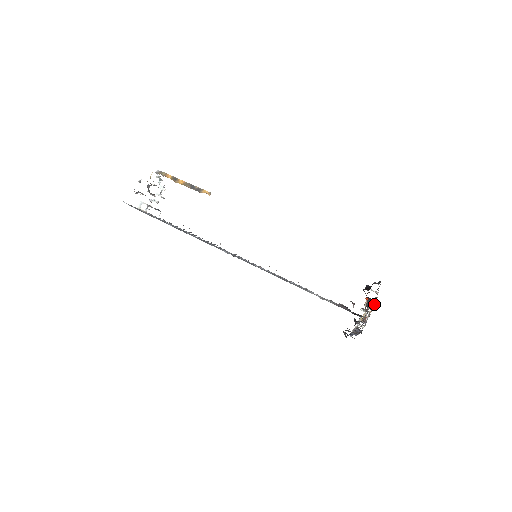
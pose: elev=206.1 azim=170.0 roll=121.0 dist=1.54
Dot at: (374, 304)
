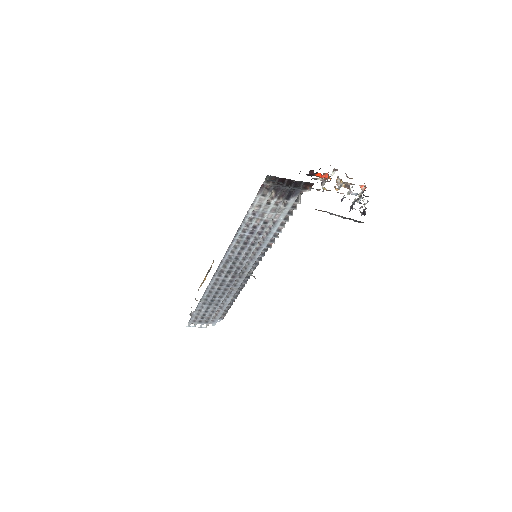
Dot at: occluded
